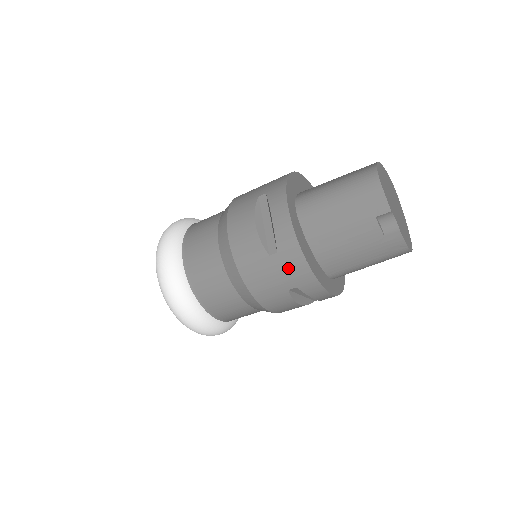
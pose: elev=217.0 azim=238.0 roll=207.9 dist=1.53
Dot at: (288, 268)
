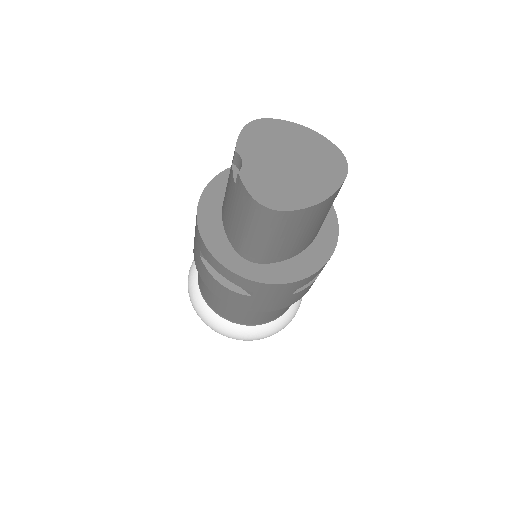
Dot at: occluded
